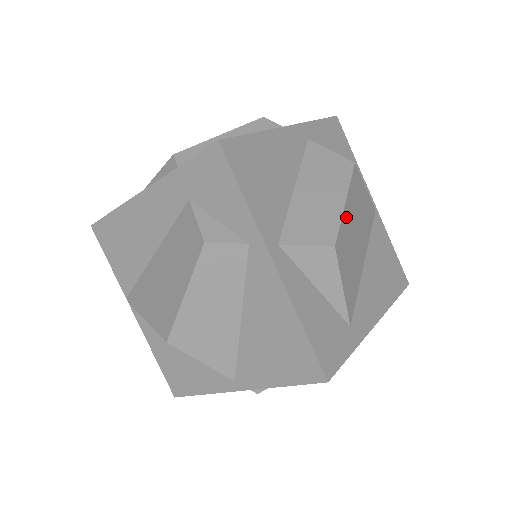
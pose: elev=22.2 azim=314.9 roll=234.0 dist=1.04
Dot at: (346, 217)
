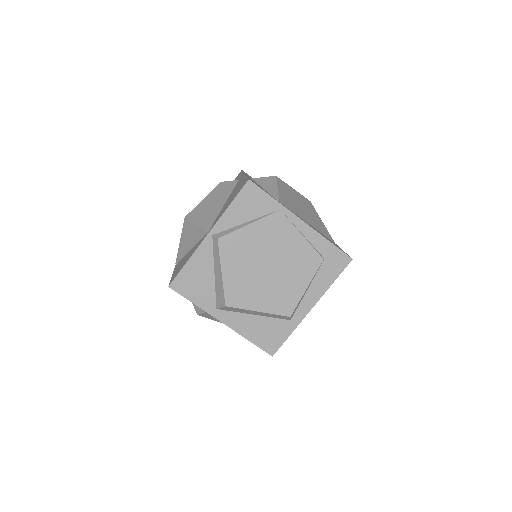
Dot at: (292, 191)
